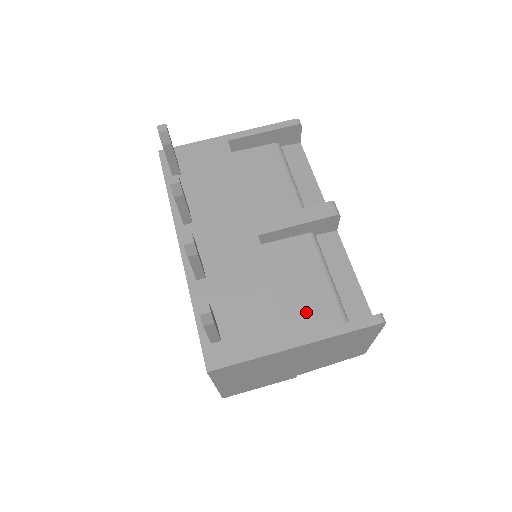
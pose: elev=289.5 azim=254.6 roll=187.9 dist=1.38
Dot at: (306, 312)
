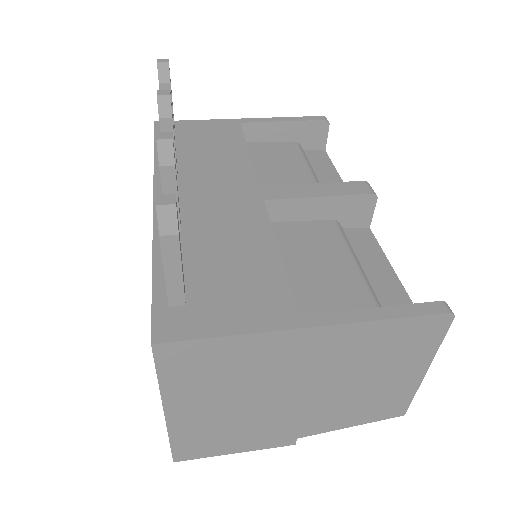
Dot at: (324, 301)
